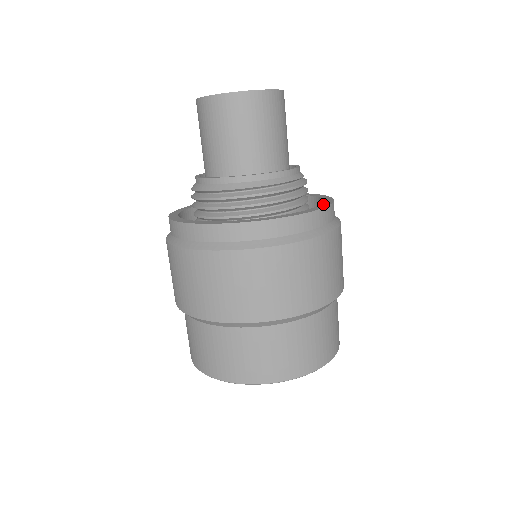
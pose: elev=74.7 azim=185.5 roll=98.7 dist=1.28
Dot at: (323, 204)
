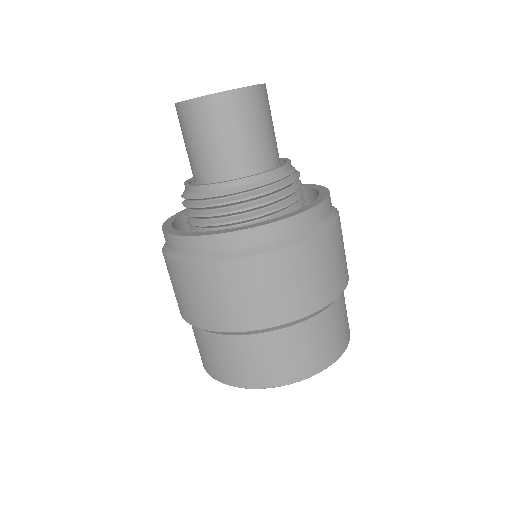
Dot at: (292, 213)
